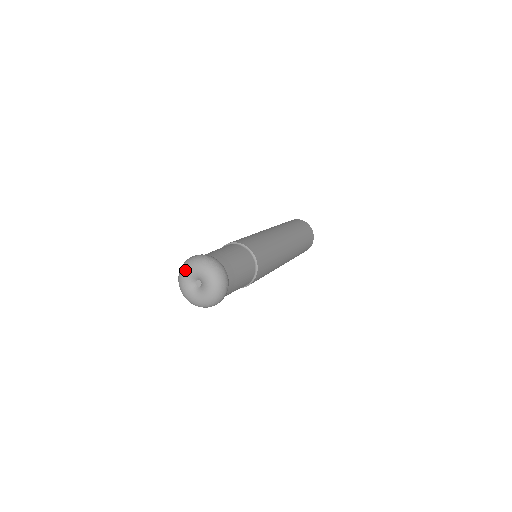
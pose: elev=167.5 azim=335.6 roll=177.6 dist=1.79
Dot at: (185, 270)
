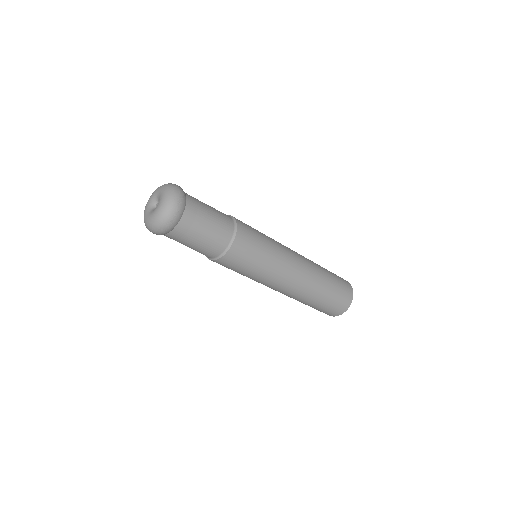
Dot at: (155, 191)
